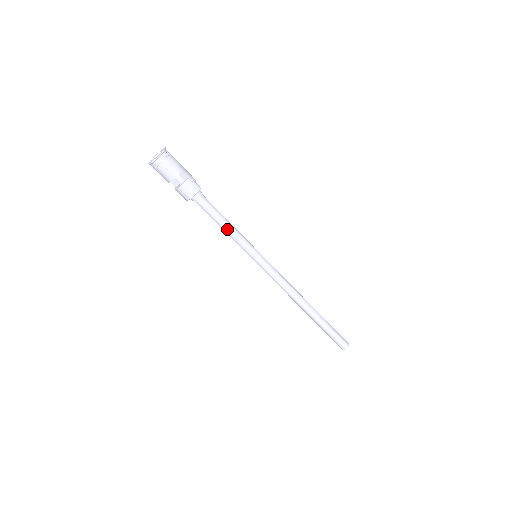
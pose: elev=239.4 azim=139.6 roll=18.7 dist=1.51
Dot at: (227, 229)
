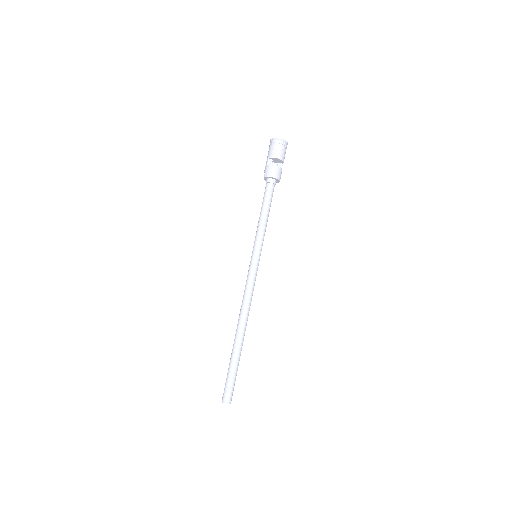
Dot at: (267, 219)
